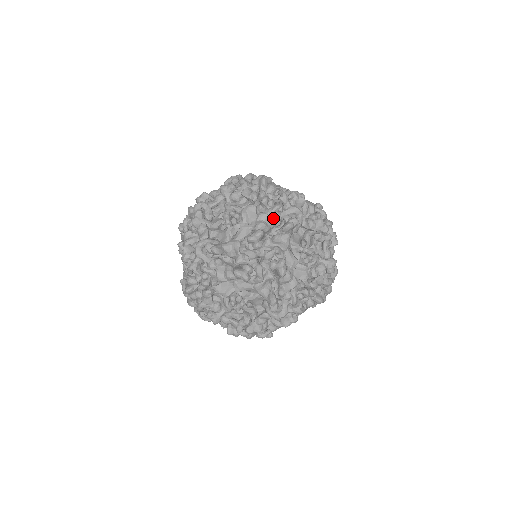
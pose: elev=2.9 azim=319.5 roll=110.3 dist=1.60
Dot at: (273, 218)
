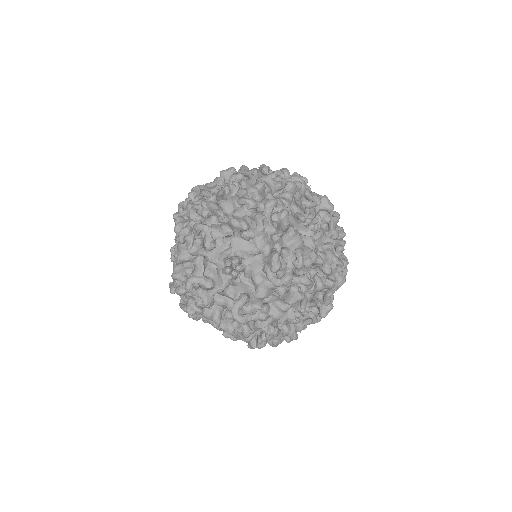
Dot at: (251, 333)
